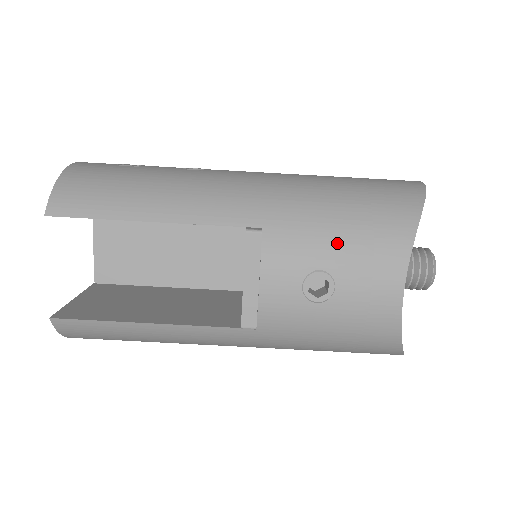
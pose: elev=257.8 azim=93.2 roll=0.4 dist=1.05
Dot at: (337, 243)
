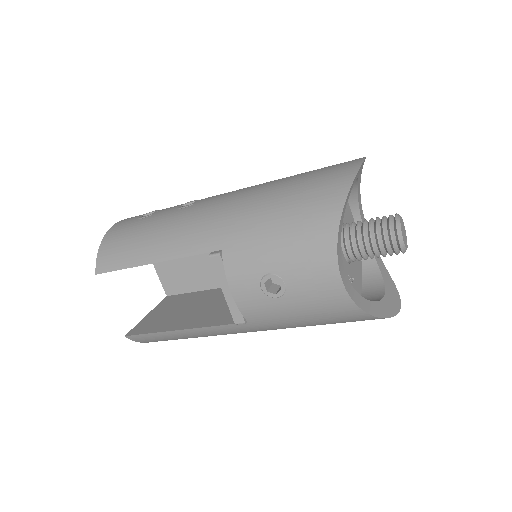
Dot at: (276, 249)
